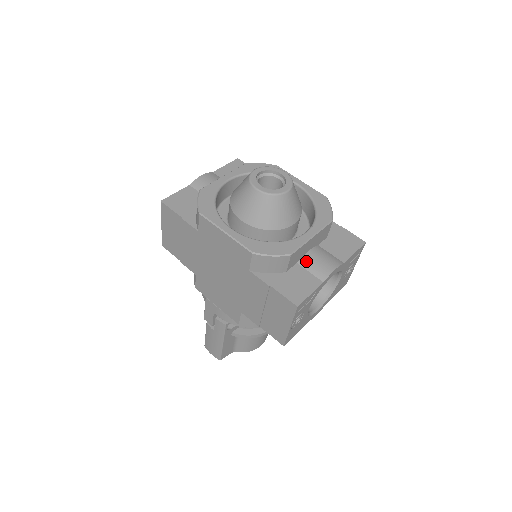
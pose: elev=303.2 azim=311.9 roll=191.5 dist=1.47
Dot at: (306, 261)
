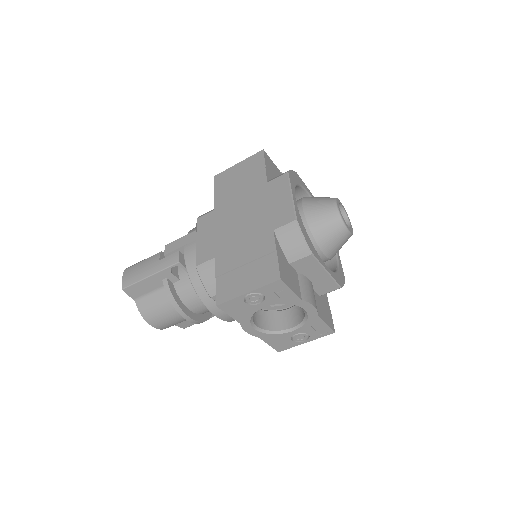
Dot at: (304, 279)
